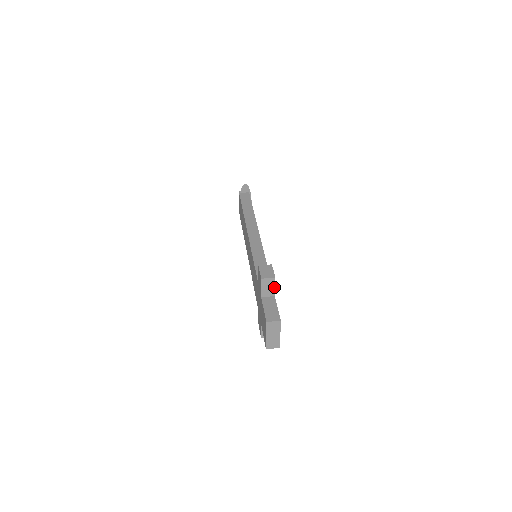
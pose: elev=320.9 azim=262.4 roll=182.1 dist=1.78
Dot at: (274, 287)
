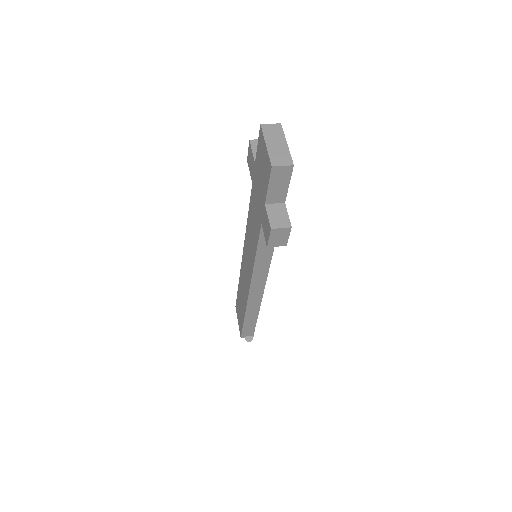
Dot at: occluded
